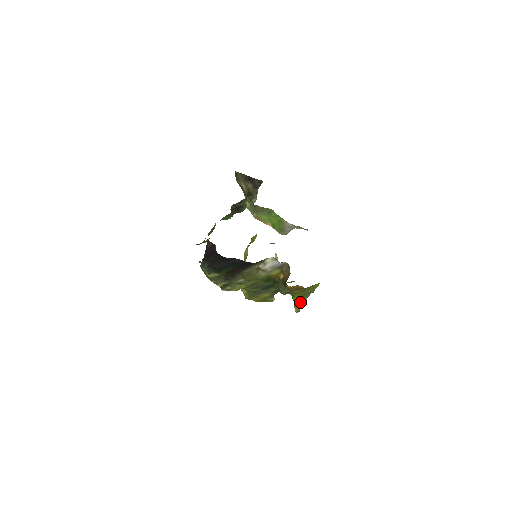
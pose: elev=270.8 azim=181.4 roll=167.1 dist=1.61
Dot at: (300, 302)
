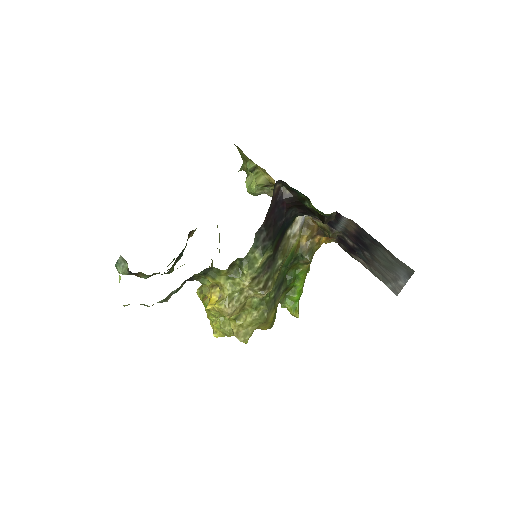
Dot at: (298, 300)
